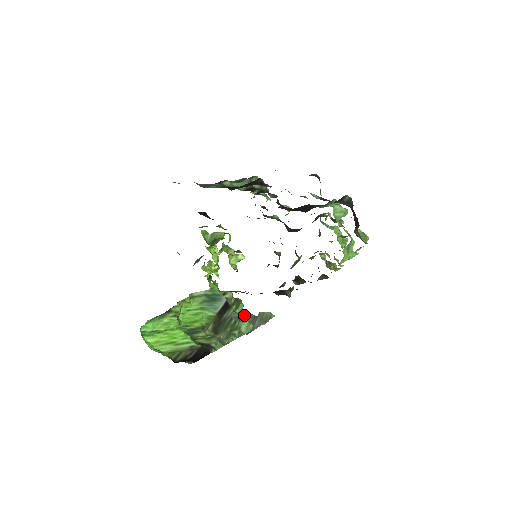
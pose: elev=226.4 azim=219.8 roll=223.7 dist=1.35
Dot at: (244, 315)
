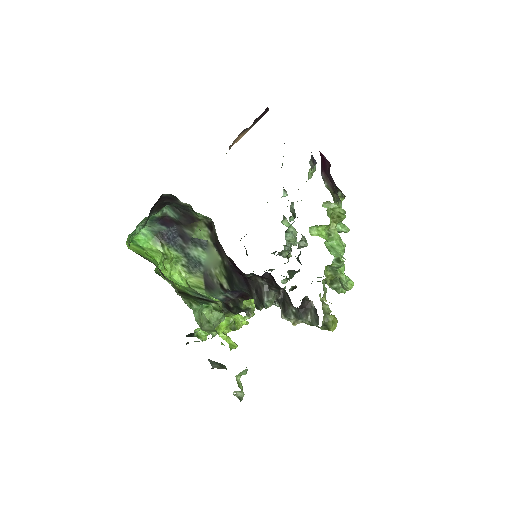
Dot at: (222, 365)
